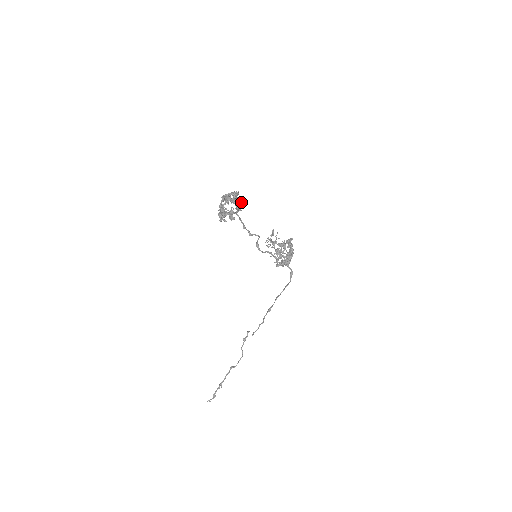
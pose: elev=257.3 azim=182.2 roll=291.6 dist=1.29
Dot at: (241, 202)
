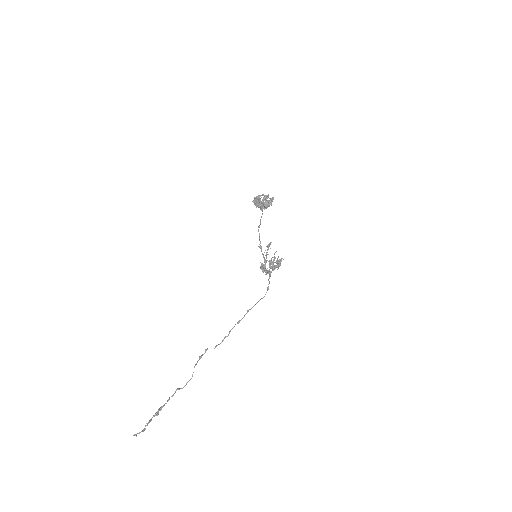
Dot at: occluded
